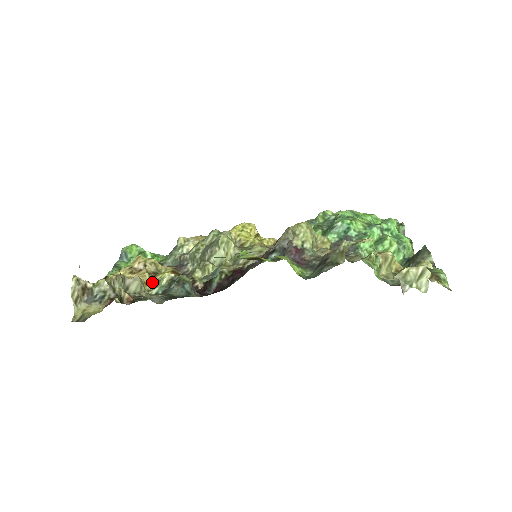
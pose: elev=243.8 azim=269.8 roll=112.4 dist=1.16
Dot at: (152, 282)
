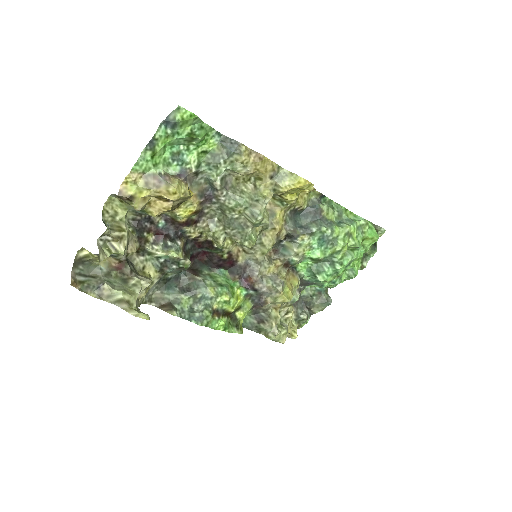
Dot at: (170, 211)
